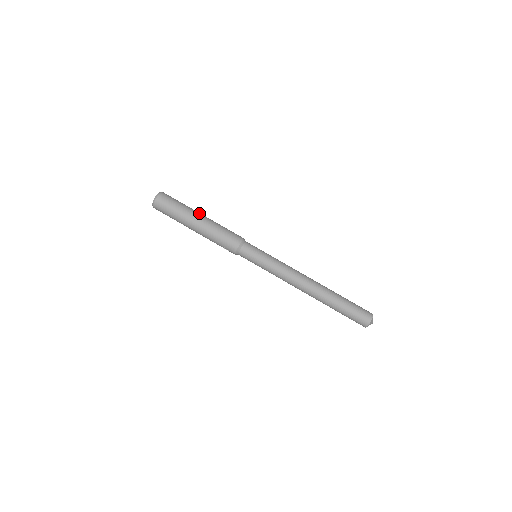
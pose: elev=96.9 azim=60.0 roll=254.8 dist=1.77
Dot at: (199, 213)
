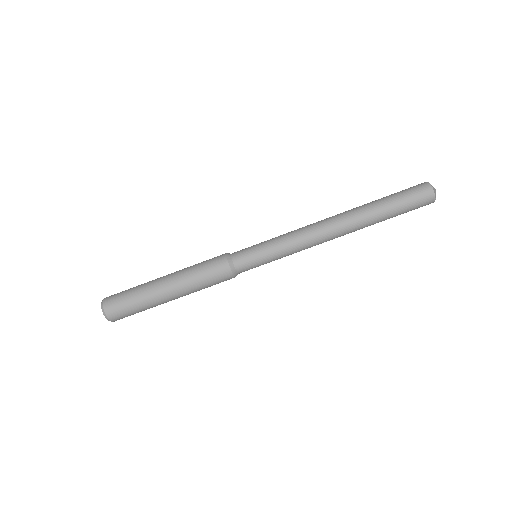
Dot at: (158, 283)
